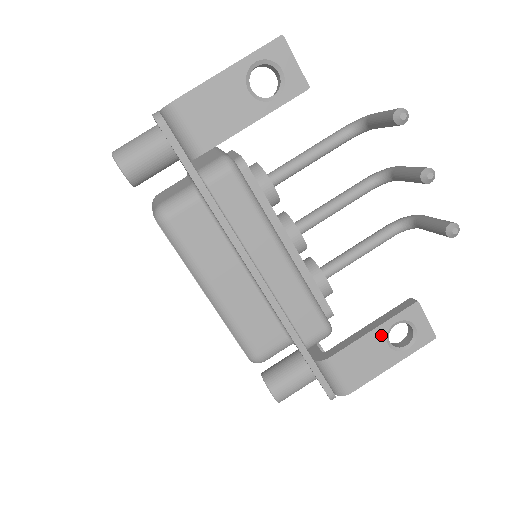
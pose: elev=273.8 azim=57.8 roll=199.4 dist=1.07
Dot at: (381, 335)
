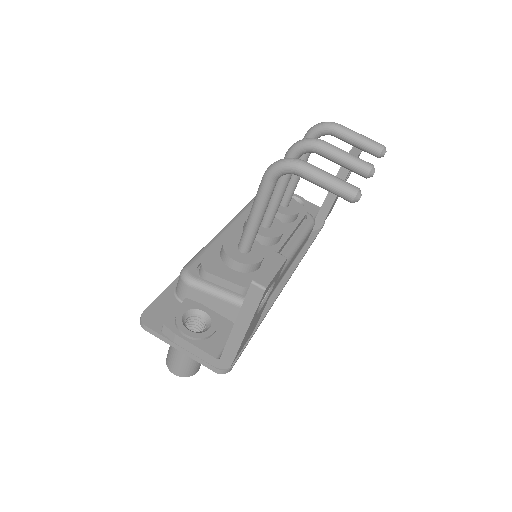
Dot at: occluded
